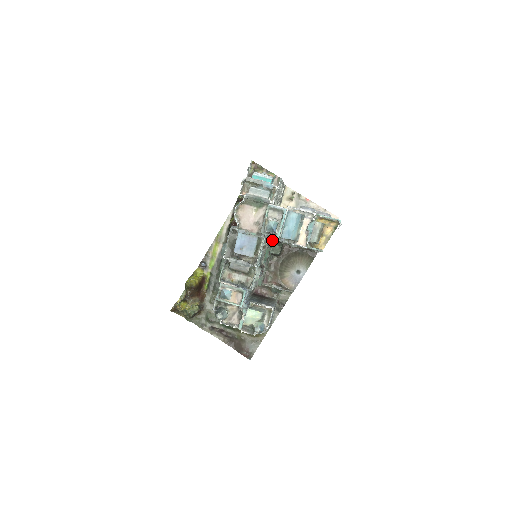
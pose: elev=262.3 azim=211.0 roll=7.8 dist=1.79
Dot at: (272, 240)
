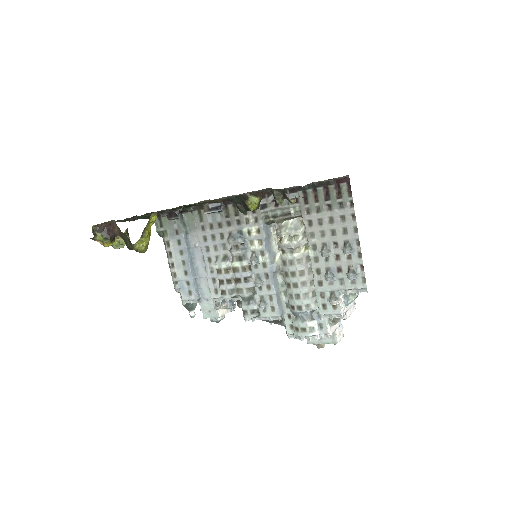
Dot at: occluded
